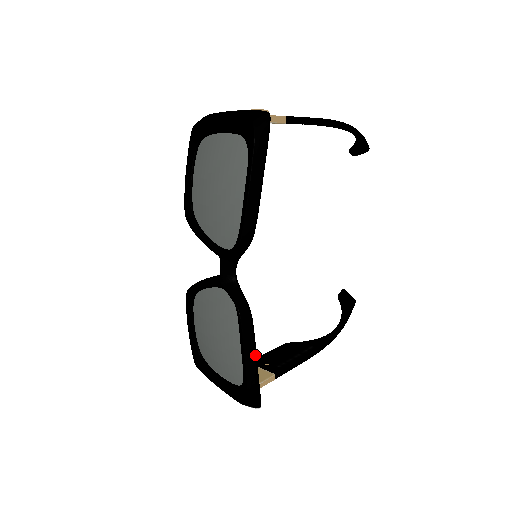
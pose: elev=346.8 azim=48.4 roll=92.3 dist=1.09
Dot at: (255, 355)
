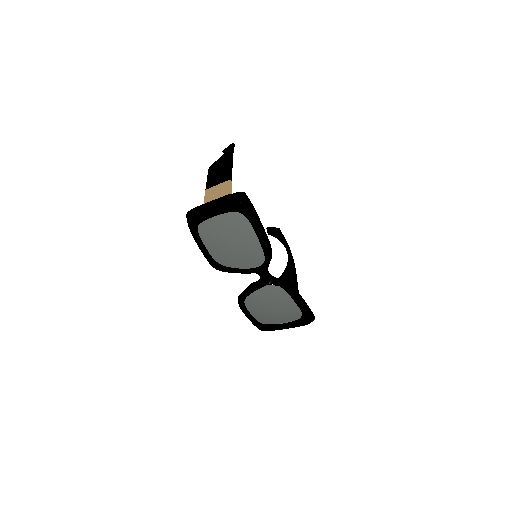
Dot at: (303, 299)
